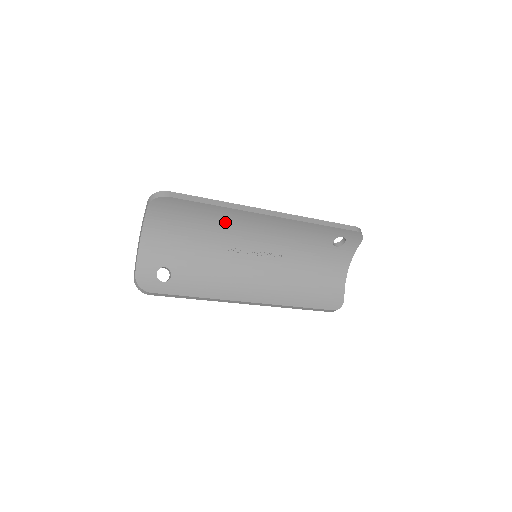
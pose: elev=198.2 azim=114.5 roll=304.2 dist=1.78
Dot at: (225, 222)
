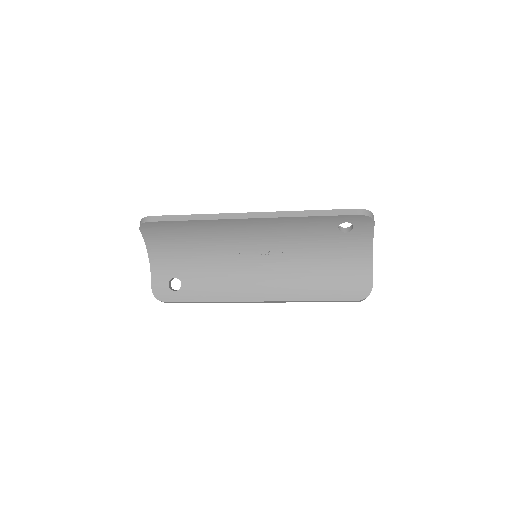
Dot at: (212, 231)
